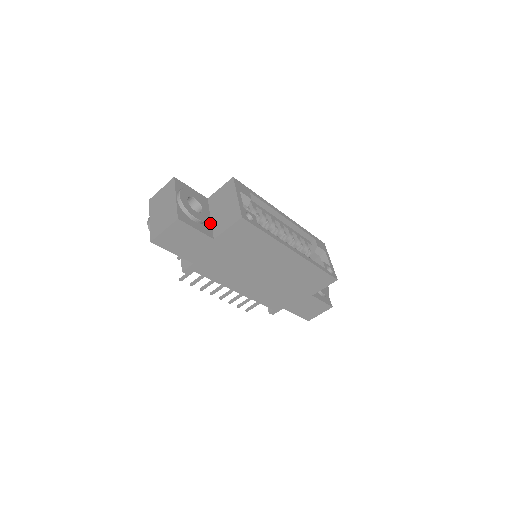
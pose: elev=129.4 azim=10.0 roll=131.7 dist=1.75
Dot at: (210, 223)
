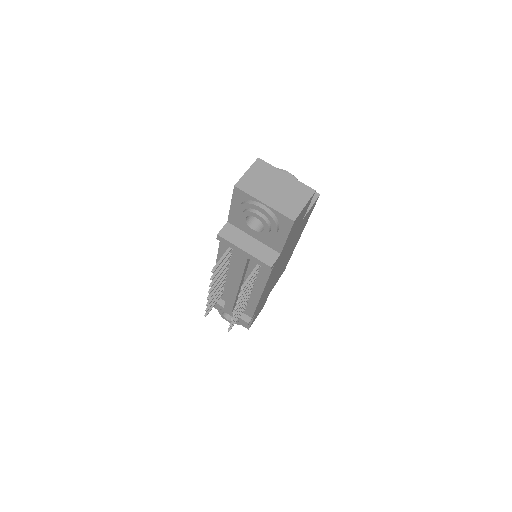
Dot at: occluded
